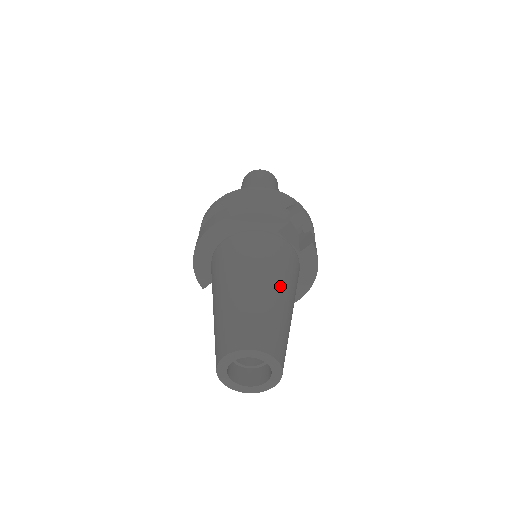
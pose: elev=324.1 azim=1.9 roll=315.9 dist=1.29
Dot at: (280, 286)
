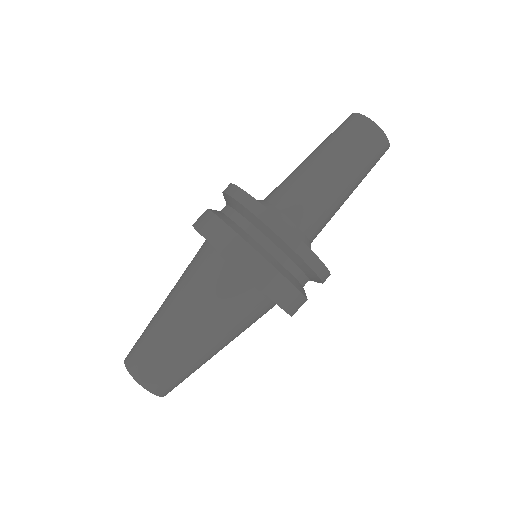
Dot at: occluded
